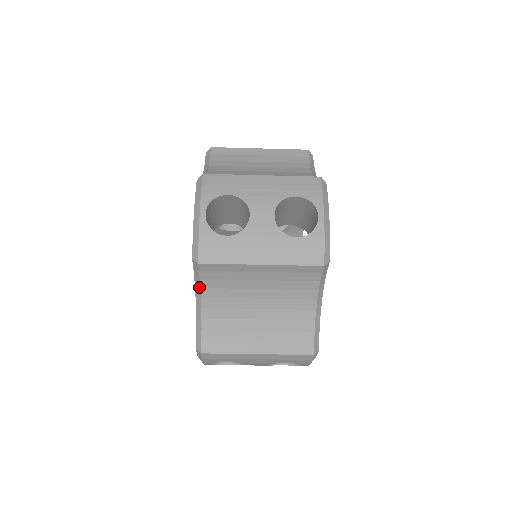
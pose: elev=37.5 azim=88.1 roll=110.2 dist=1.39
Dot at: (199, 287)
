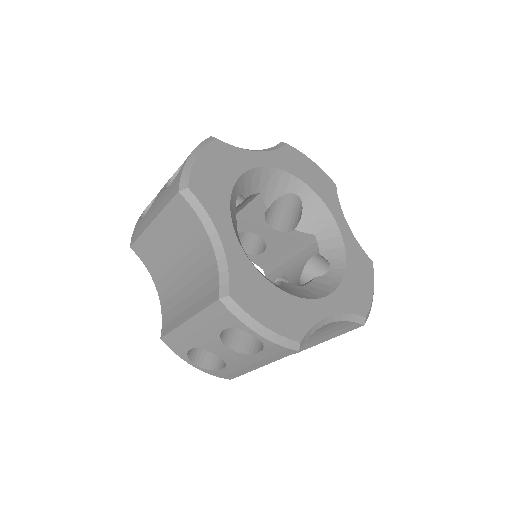
Dot at: (150, 274)
